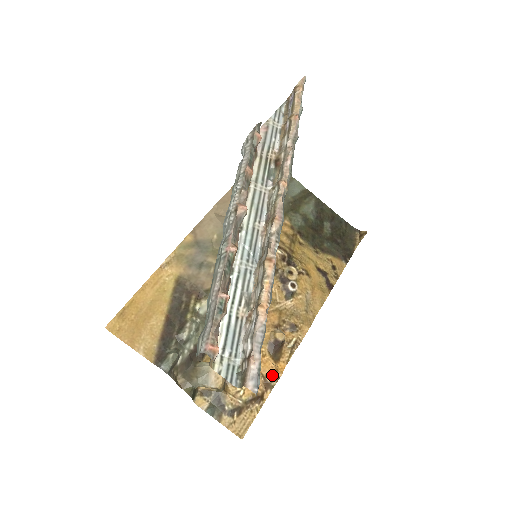
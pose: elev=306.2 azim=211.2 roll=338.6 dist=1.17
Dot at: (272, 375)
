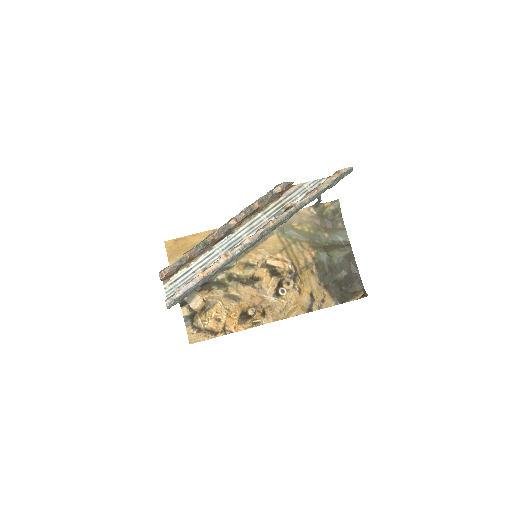
Dot at: (230, 328)
